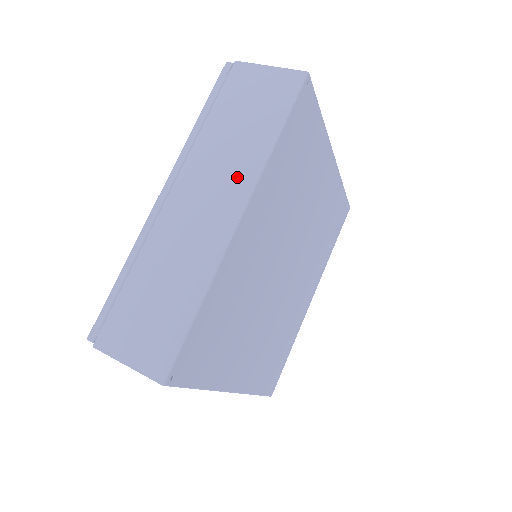
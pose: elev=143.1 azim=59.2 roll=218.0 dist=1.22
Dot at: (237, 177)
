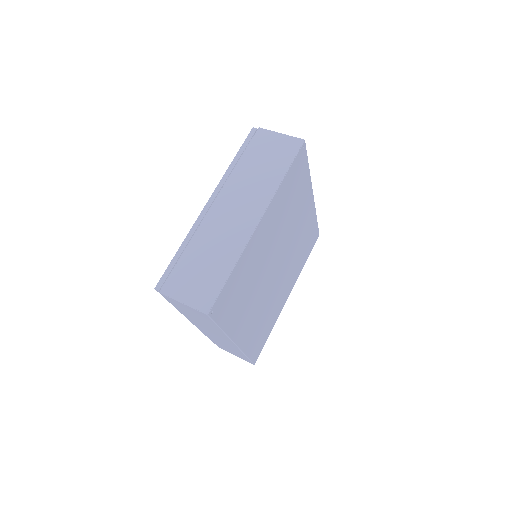
Dot at: (258, 197)
